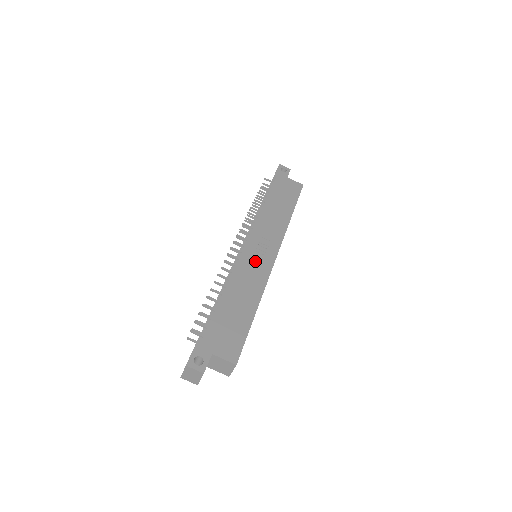
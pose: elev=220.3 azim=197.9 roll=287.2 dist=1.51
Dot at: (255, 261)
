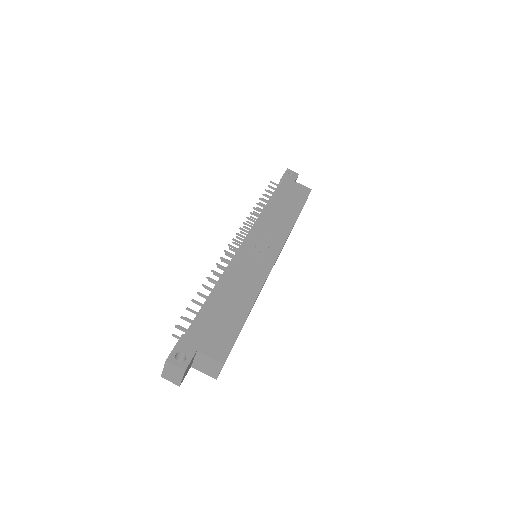
Dot at: (254, 259)
